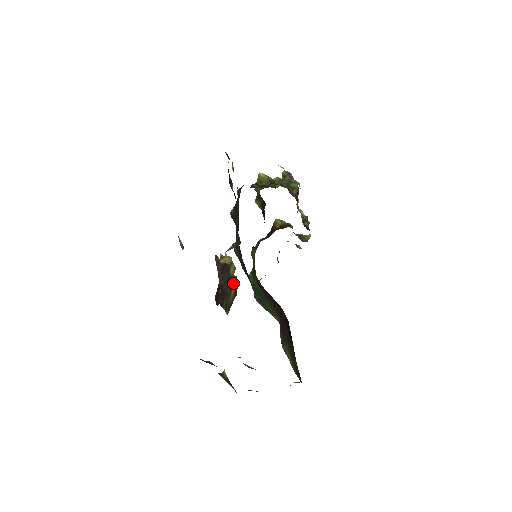
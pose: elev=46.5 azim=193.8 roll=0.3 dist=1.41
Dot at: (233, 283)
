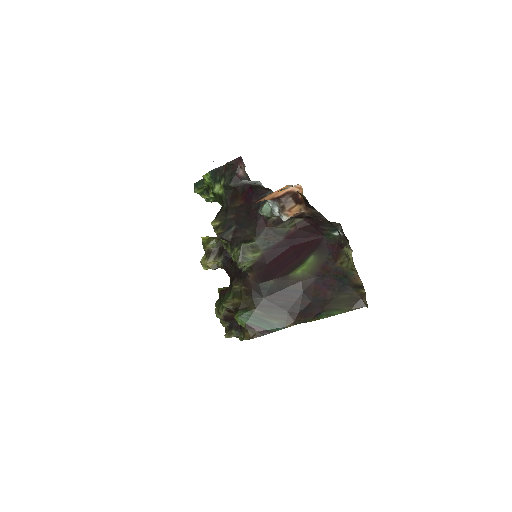
Dot at: occluded
